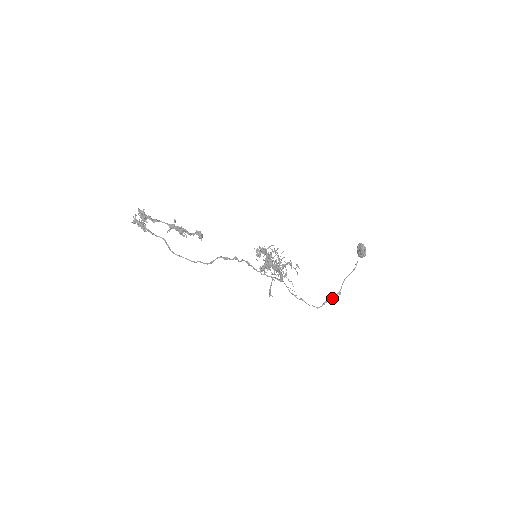
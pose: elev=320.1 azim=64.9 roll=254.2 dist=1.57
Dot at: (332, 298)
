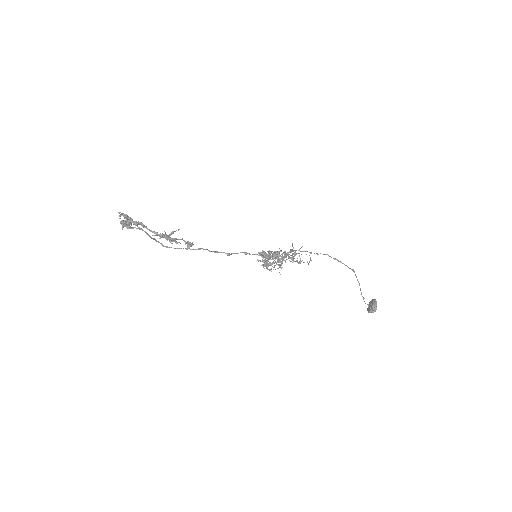
Dot at: (345, 265)
